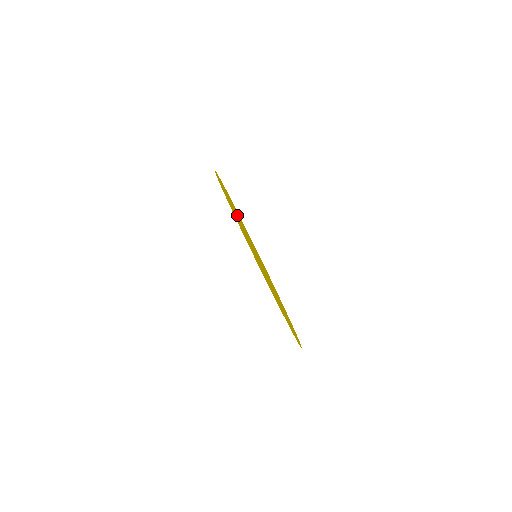
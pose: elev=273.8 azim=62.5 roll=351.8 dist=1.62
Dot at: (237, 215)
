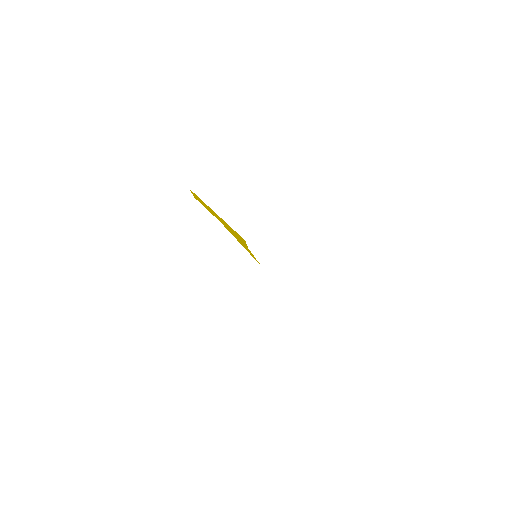
Dot at: occluded
